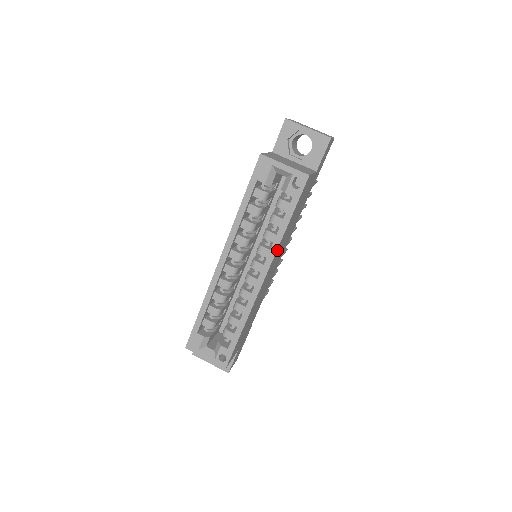
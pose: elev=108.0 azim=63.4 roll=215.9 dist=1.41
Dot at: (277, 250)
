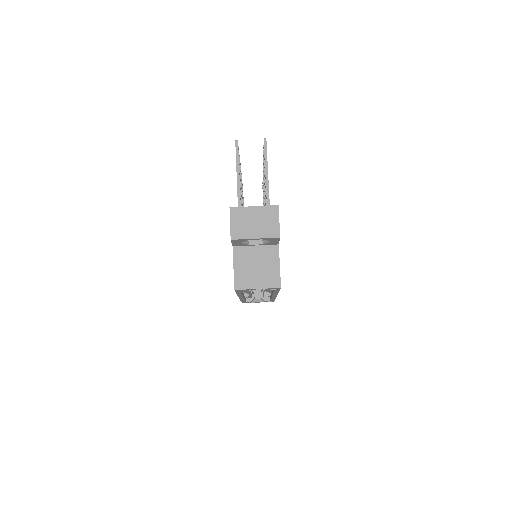
Dot at: occluded
